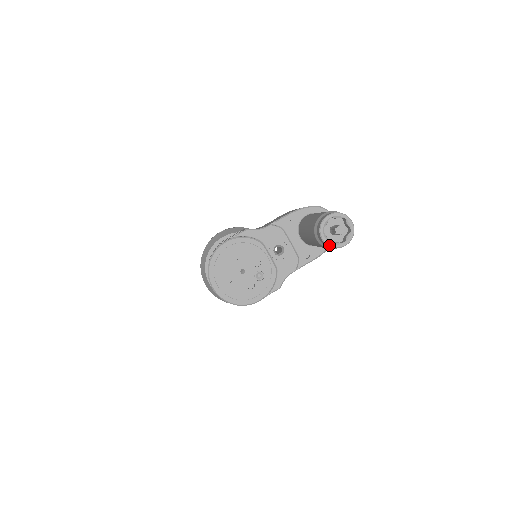
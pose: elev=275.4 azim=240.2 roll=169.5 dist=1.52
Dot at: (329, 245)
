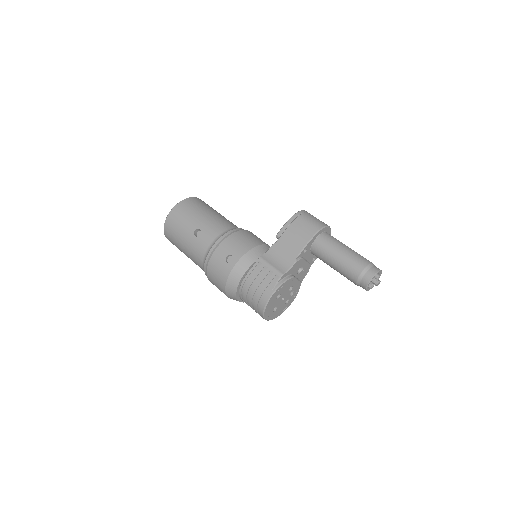
Dot at: occluded
